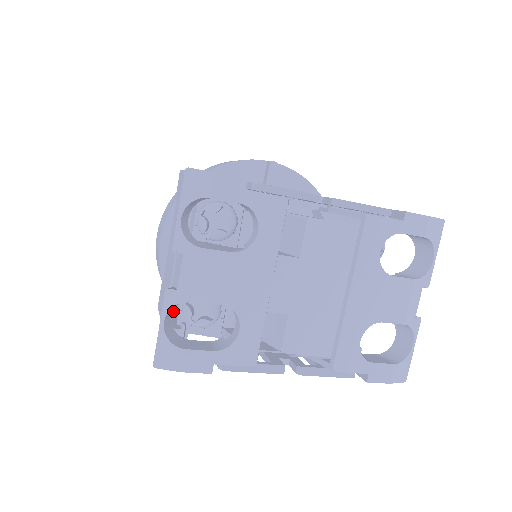
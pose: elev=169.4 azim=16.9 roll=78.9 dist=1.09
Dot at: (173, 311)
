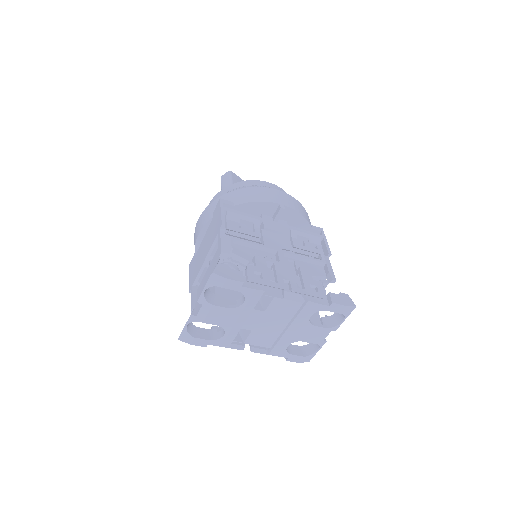
Dot at: (196, 287)
